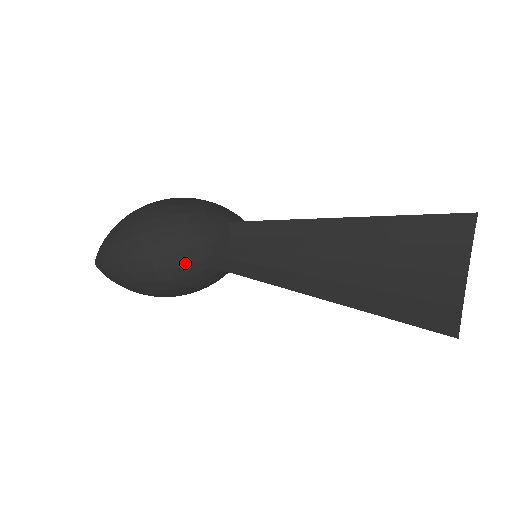
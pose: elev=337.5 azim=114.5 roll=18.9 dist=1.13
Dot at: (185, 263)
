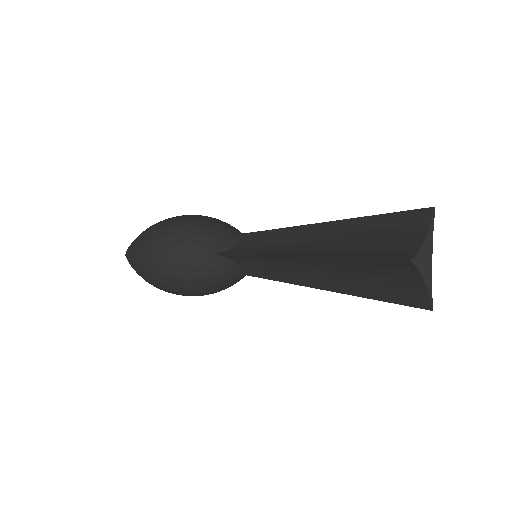
Dot at: (197, 244)
